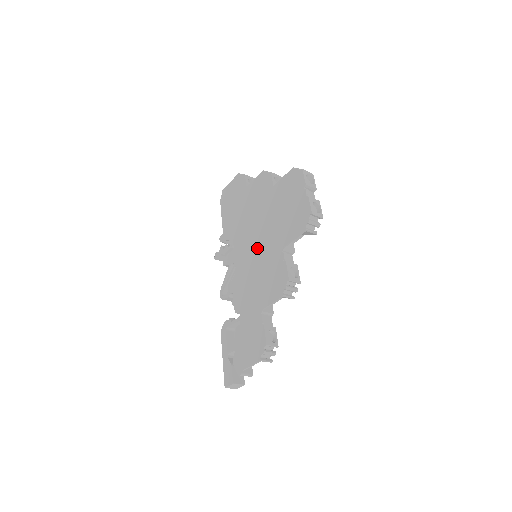
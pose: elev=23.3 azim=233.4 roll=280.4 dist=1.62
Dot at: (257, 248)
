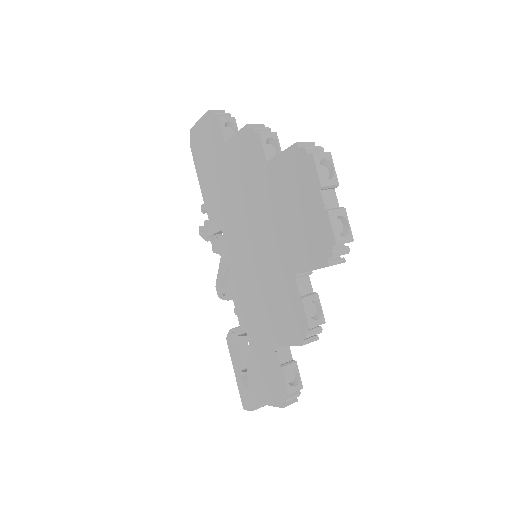
Dot at: (256, 254)
